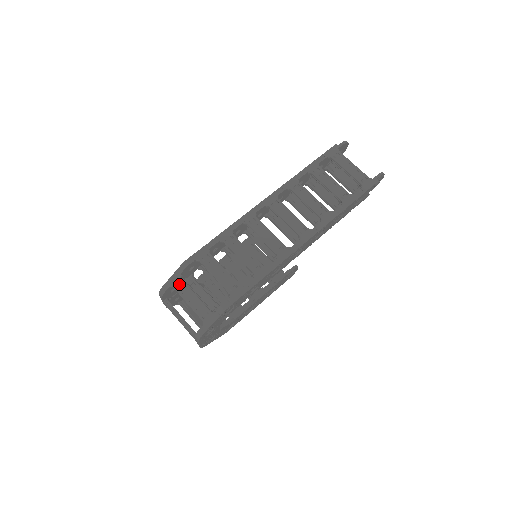
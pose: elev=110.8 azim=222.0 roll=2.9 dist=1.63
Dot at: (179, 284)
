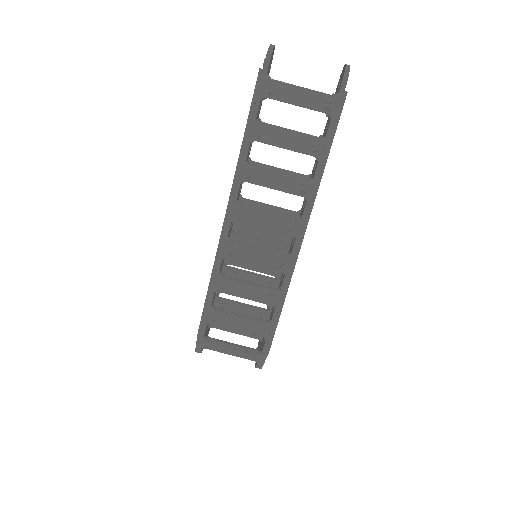
Dot at: (209, 346)
